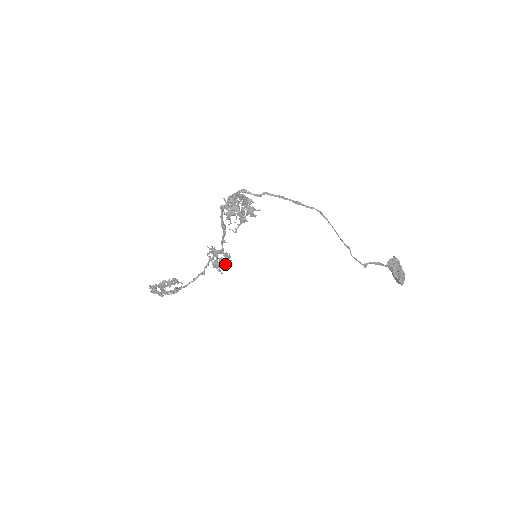
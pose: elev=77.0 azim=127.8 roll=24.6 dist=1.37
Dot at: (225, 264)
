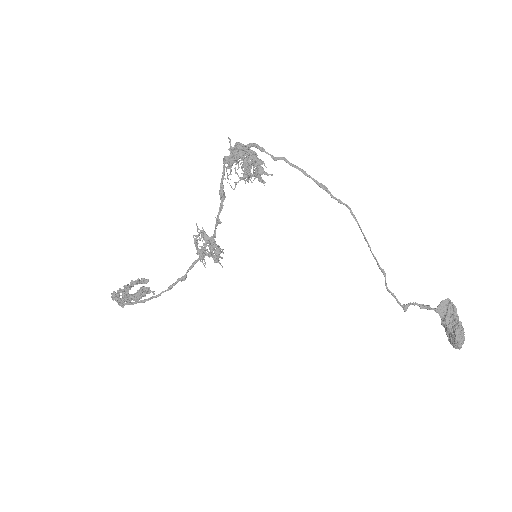
Dot at: (213, 253)
